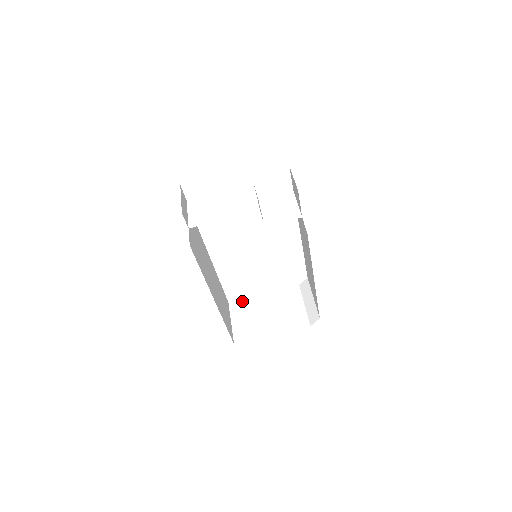
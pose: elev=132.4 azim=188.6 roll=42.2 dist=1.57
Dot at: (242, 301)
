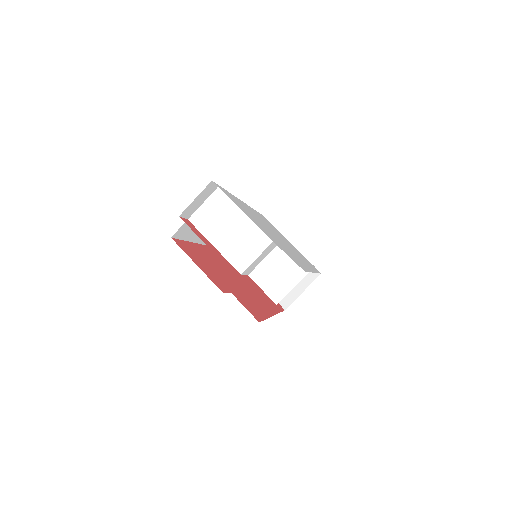
Dot at: occluded
